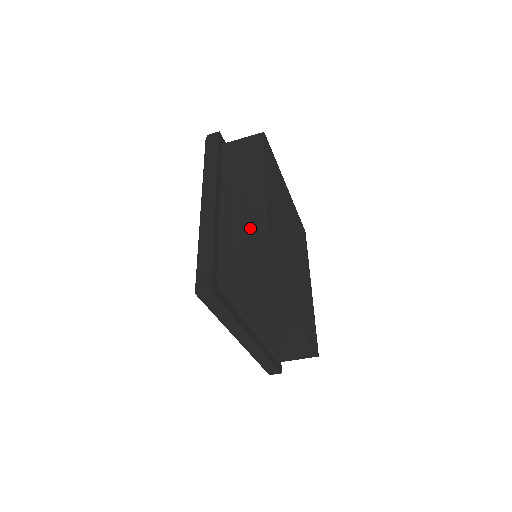
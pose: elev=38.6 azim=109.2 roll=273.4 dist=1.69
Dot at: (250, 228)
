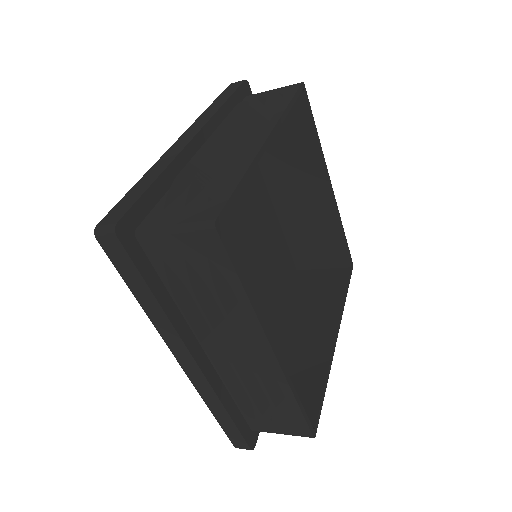
Dot at: occluded
